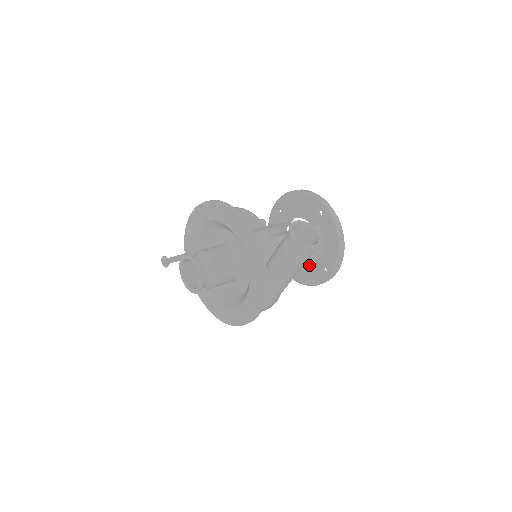
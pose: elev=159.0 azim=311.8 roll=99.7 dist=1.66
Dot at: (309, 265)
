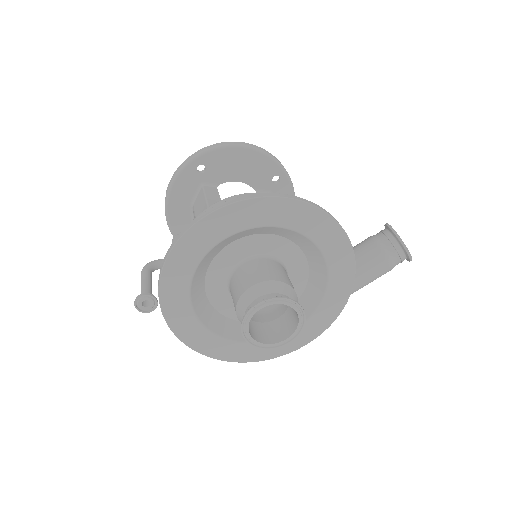
Dot at: occluded
